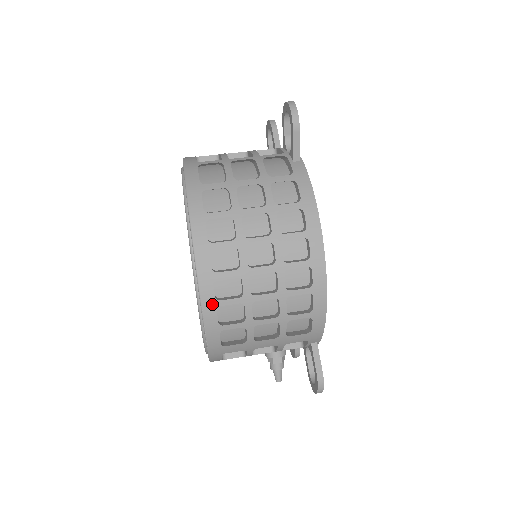
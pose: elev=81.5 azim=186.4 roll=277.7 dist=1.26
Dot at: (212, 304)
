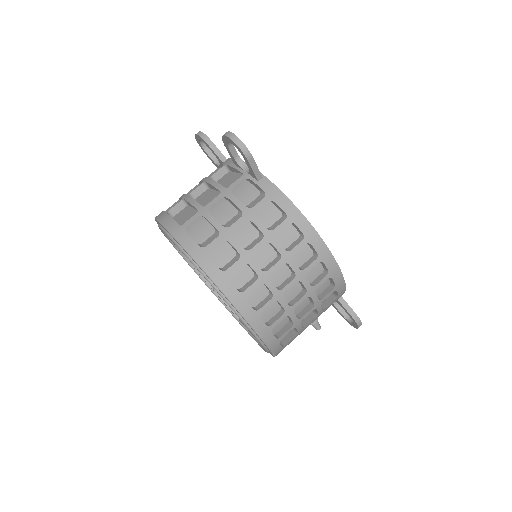
Dot at: (267, 331)
